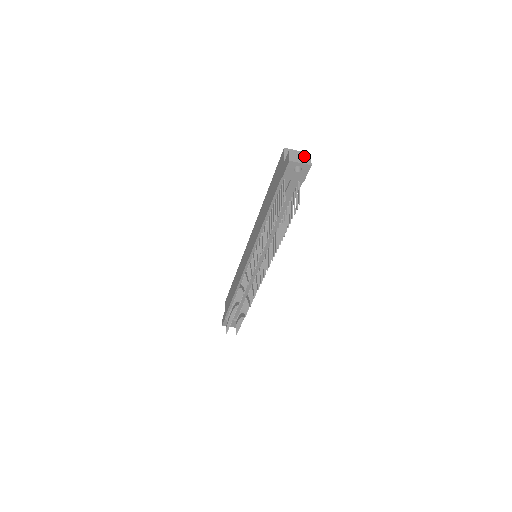
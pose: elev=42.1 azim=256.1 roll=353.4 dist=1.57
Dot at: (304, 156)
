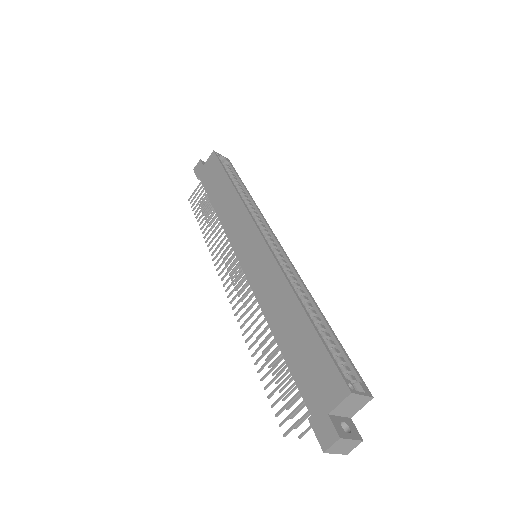
Dot at: (351, 444)
